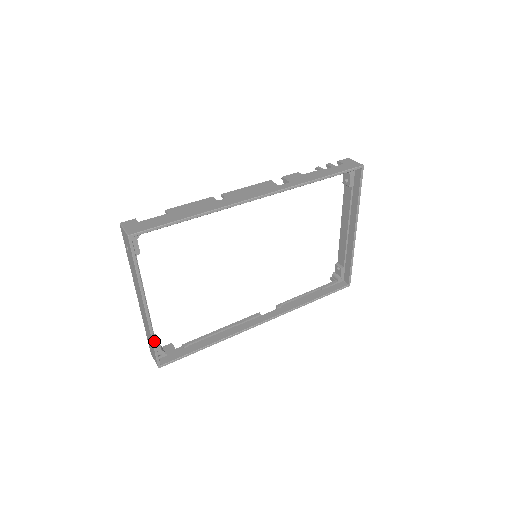
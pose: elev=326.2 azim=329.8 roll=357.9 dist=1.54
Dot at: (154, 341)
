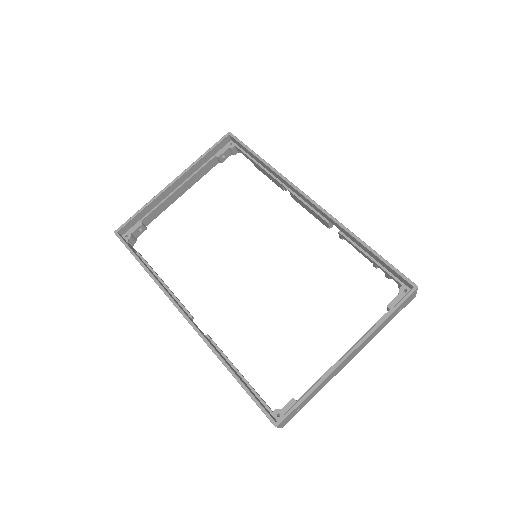
Dot at: (143, 208)
